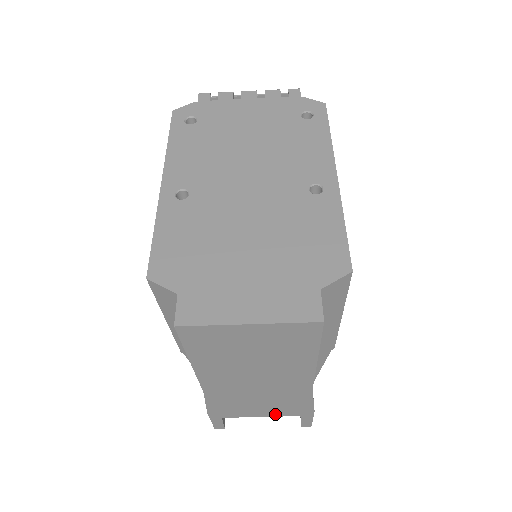
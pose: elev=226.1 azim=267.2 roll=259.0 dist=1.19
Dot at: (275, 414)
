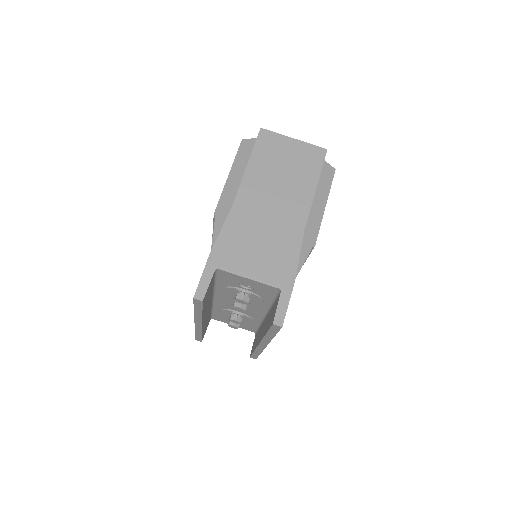
Dot at: (262, 276)
